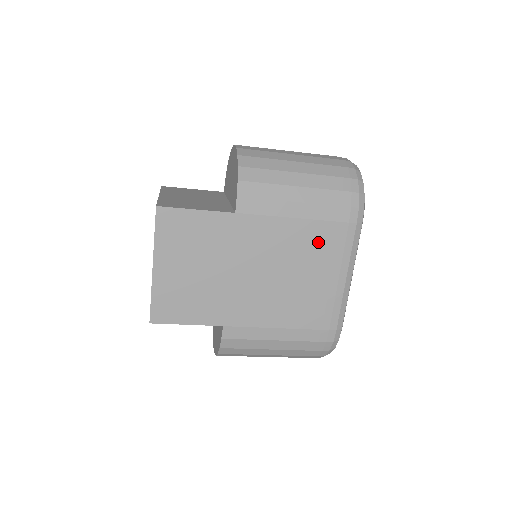
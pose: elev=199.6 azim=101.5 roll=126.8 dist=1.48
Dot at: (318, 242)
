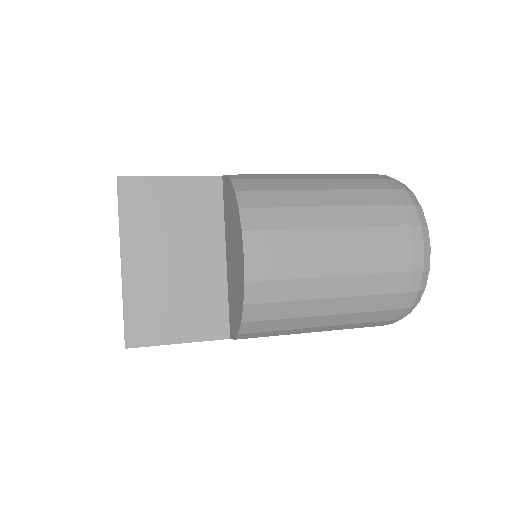
Dot at: occluded
